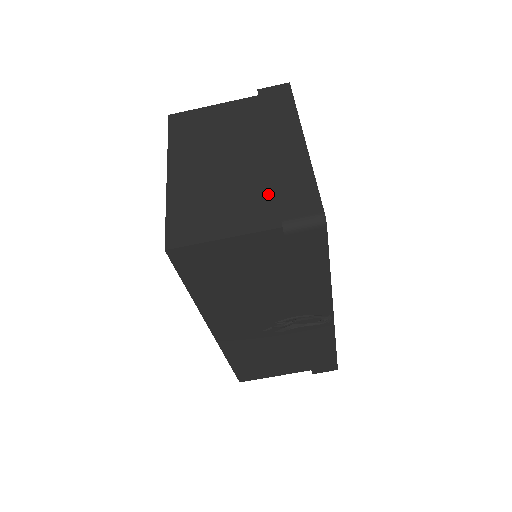
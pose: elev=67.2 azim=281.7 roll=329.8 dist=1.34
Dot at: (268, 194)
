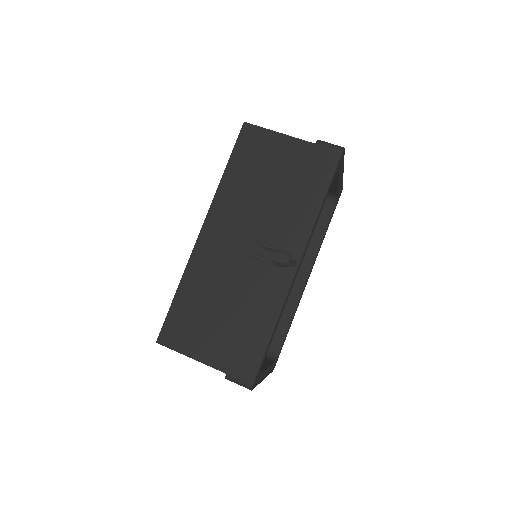
Dot at: occluded
